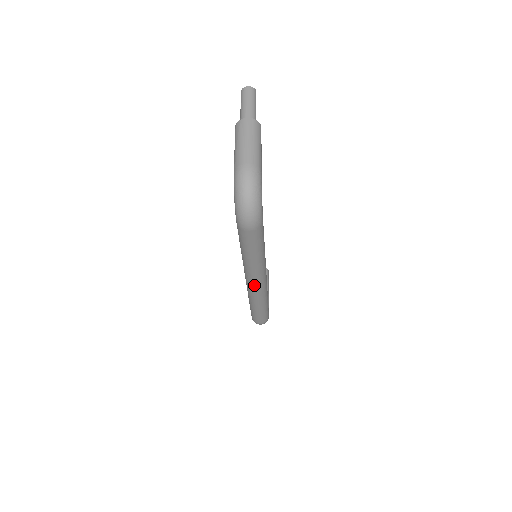
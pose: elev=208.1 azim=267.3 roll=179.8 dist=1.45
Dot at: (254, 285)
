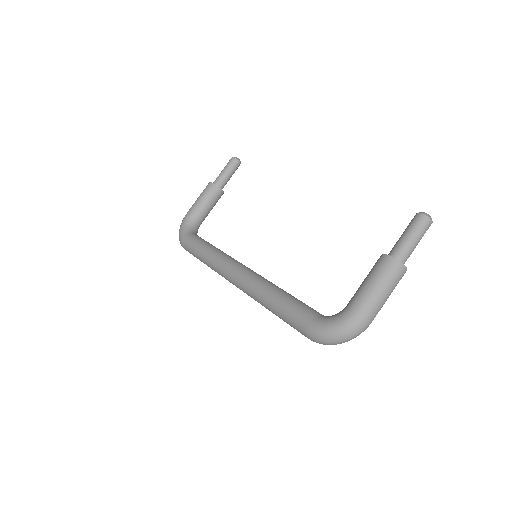
Dot at: (236, 286)
